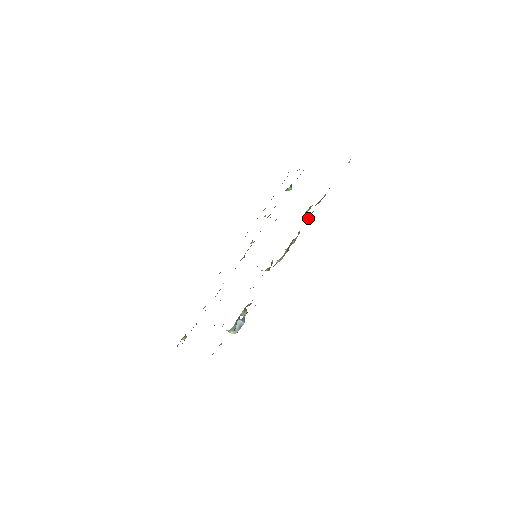
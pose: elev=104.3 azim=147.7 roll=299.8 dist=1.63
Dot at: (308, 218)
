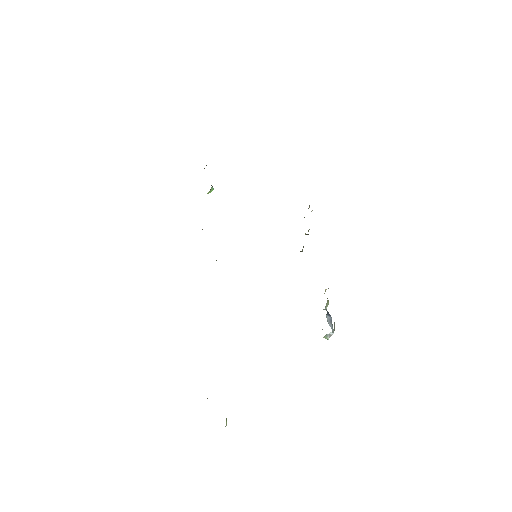
Dot at: occluded
